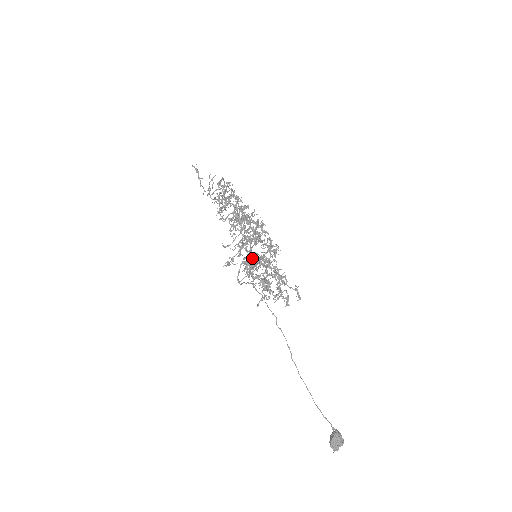
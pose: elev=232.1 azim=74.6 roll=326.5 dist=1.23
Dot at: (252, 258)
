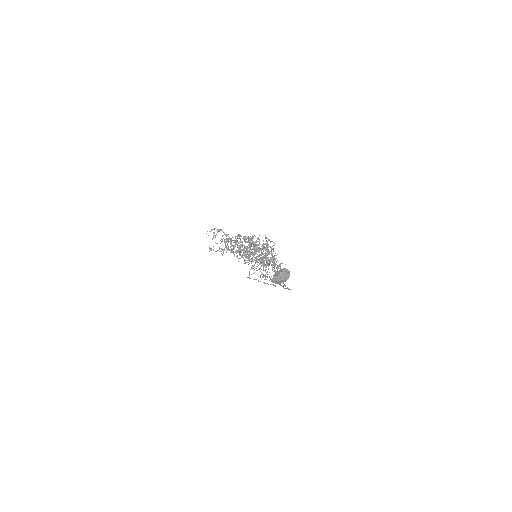
Dot at: occluded
